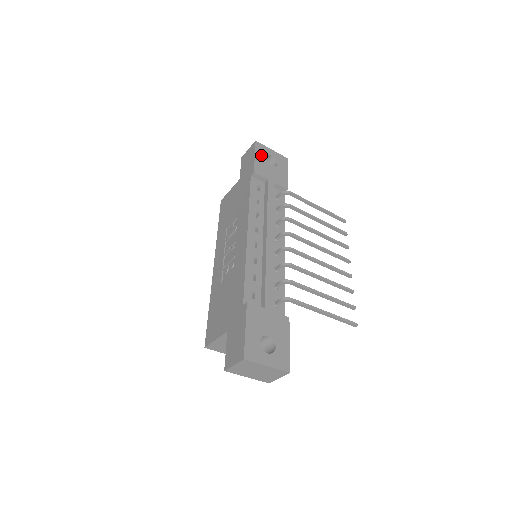
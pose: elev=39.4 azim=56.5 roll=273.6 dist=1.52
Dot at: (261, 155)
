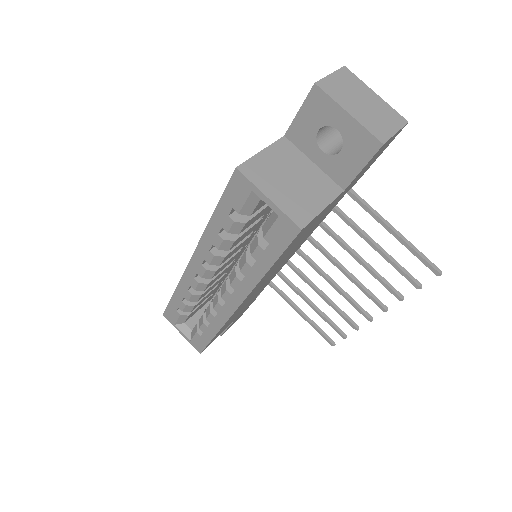
Dot at: occluded
